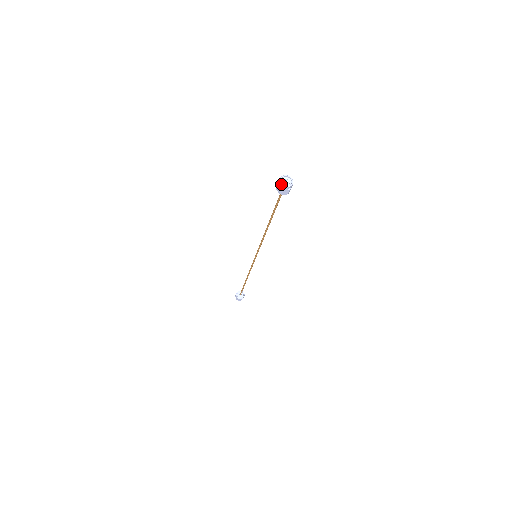
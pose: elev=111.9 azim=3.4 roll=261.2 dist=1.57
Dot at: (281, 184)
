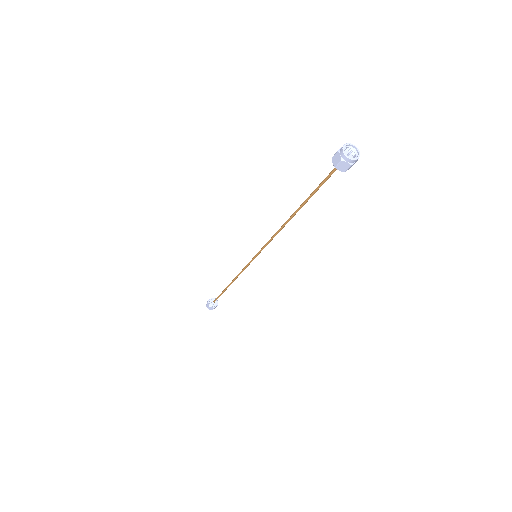
Dot at: (351, 159)
